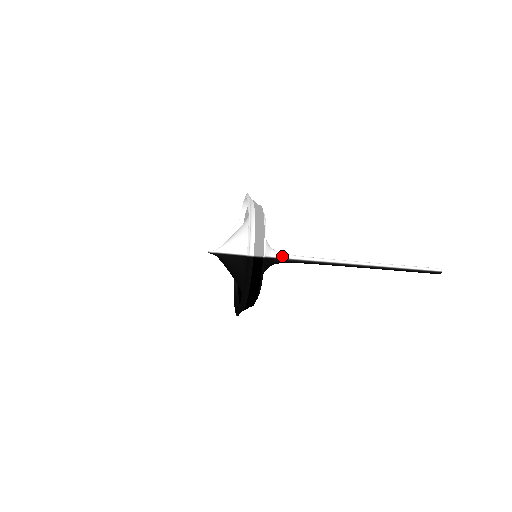
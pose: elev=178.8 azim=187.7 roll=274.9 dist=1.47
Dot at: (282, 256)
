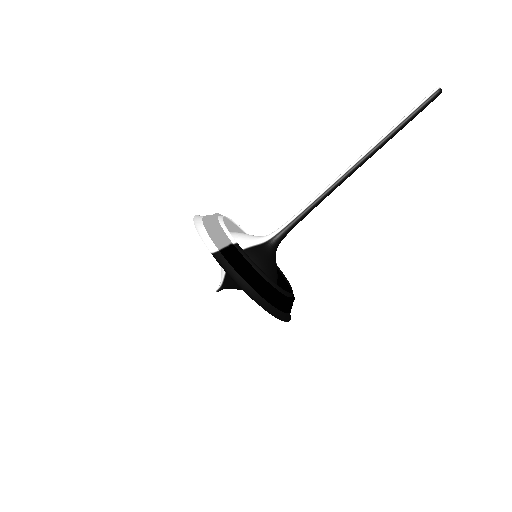
Dot at: (274, 233)
